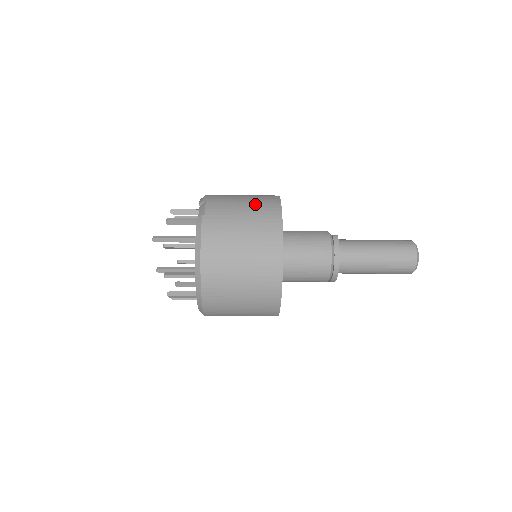
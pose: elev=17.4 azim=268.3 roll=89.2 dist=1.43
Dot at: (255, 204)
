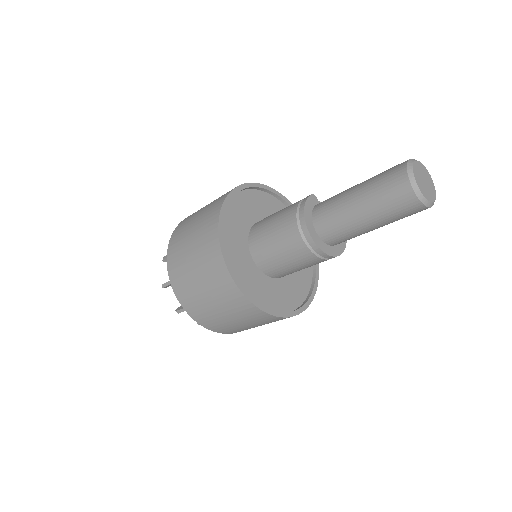
Dot at: occluded
